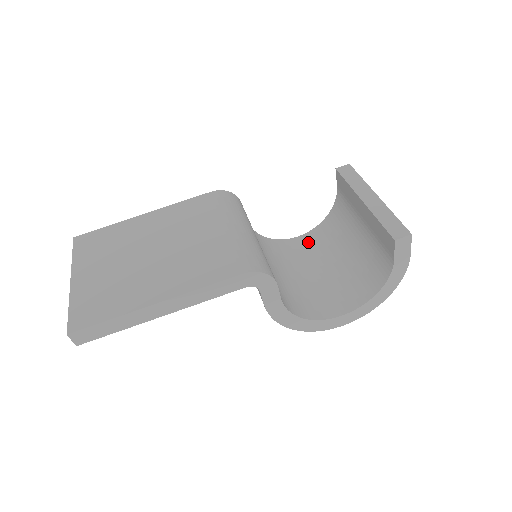
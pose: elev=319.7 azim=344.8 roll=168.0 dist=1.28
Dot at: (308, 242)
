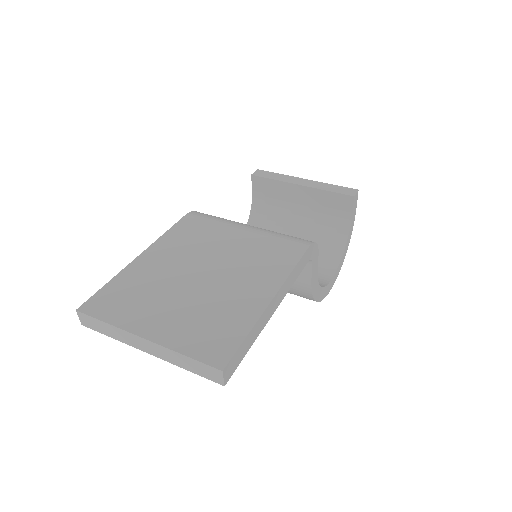
Dot at: occluded
